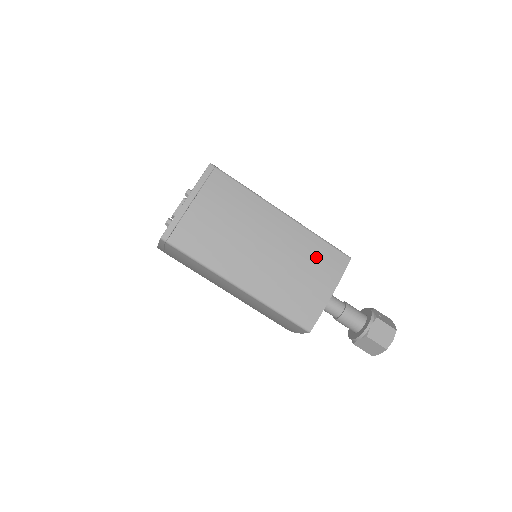
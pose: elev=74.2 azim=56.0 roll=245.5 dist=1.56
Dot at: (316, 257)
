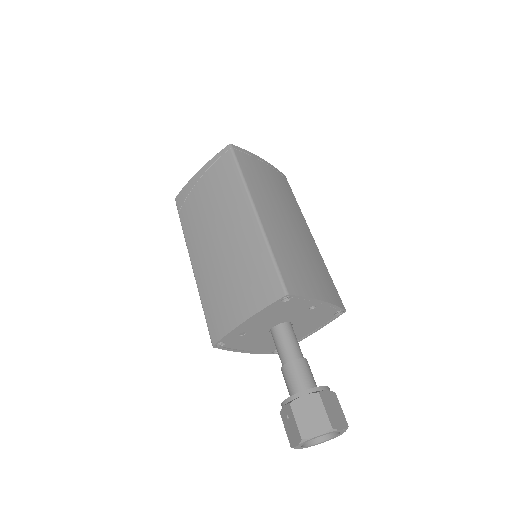
Dot at: (323, 274)
